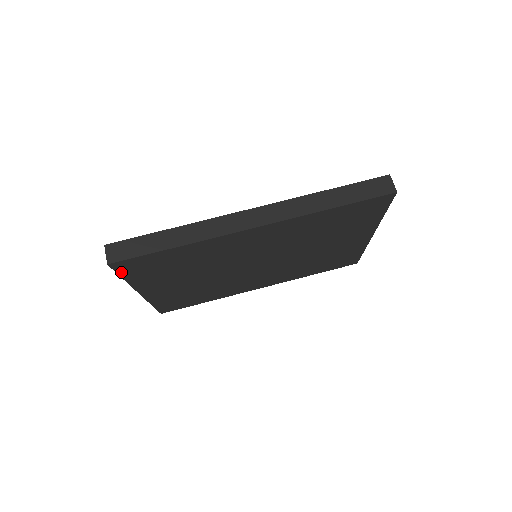
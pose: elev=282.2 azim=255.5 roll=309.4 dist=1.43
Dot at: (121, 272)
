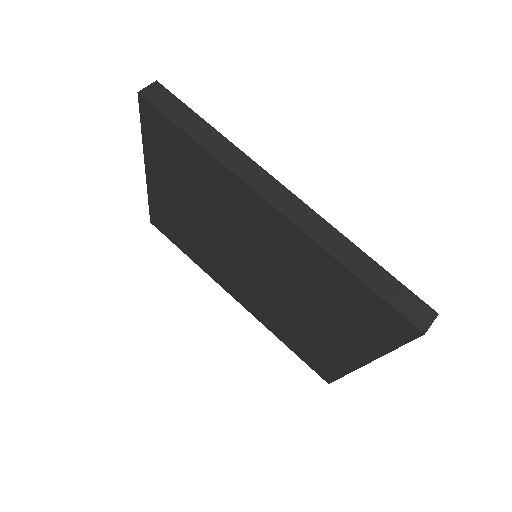
Dot at: (144, 119)
